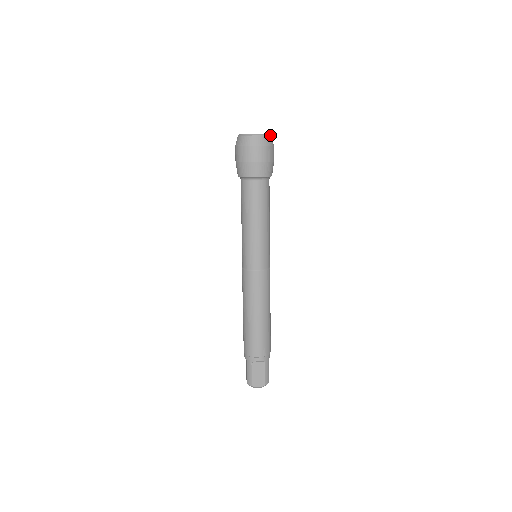
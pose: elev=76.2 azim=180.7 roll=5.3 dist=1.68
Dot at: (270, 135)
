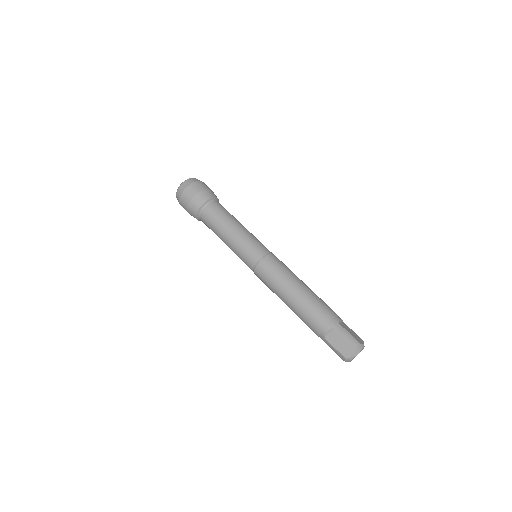
Dot at: occluded
